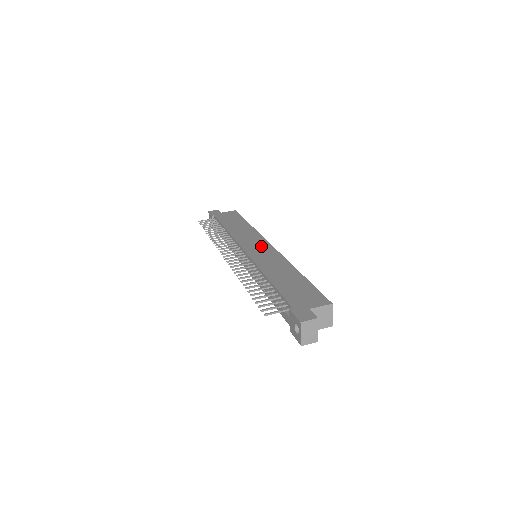
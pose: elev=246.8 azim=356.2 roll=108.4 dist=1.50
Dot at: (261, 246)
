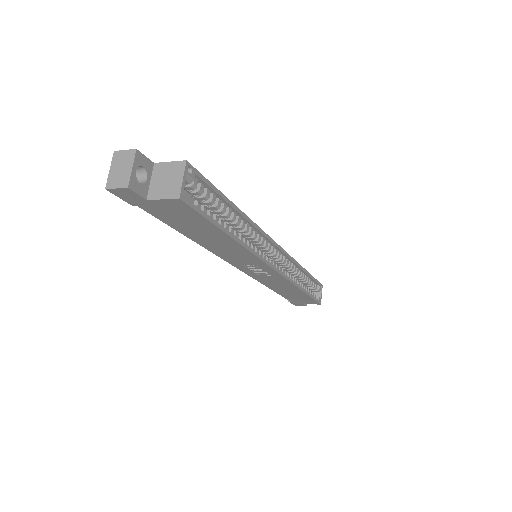
Dot at: occluded
